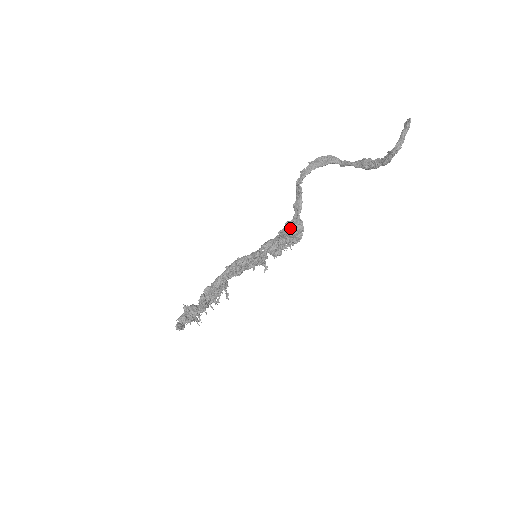
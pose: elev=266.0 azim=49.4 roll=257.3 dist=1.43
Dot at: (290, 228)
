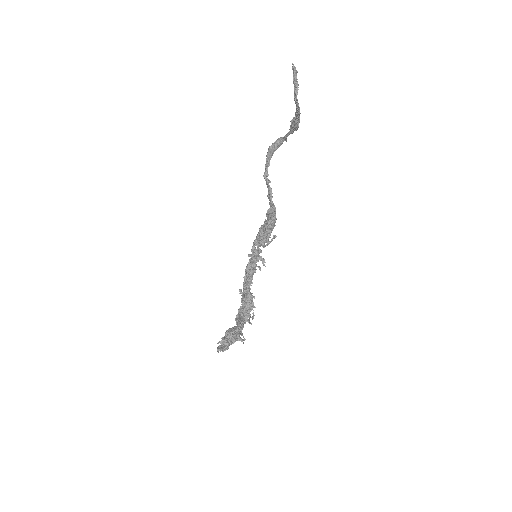
Dot at: (267, 216)
